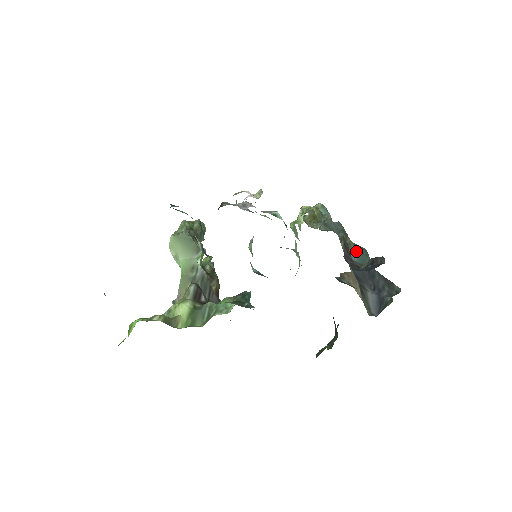
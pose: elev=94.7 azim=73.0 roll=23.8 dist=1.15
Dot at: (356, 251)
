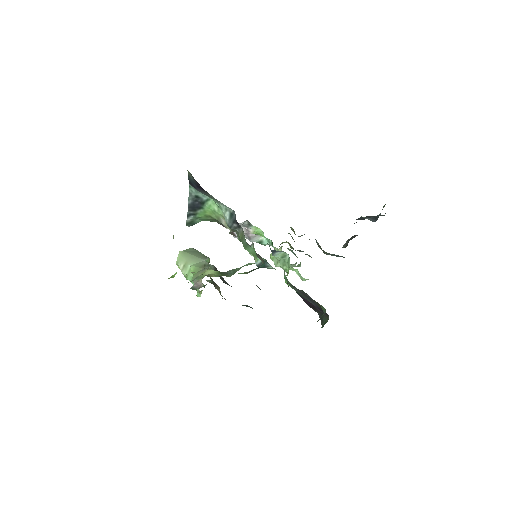
Dot at: (331, 254)
